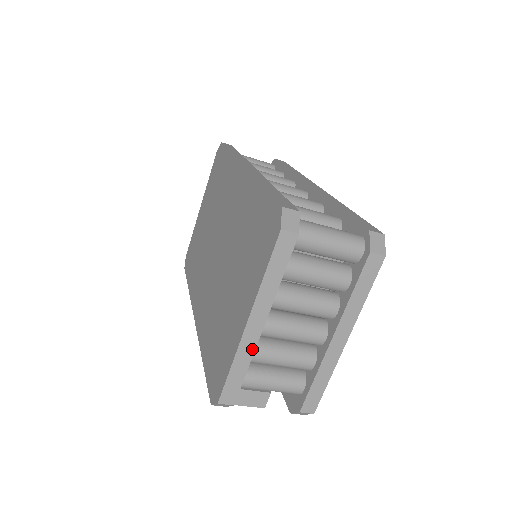
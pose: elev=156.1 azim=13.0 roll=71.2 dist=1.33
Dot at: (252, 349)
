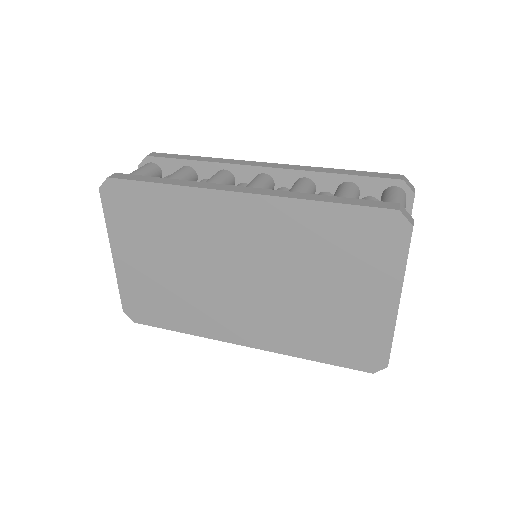
Dot at: occluded
